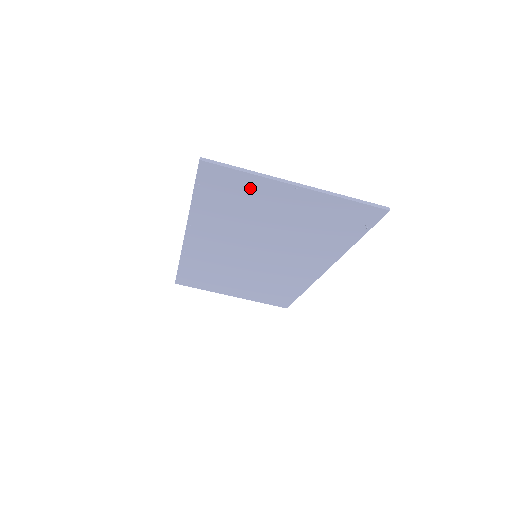
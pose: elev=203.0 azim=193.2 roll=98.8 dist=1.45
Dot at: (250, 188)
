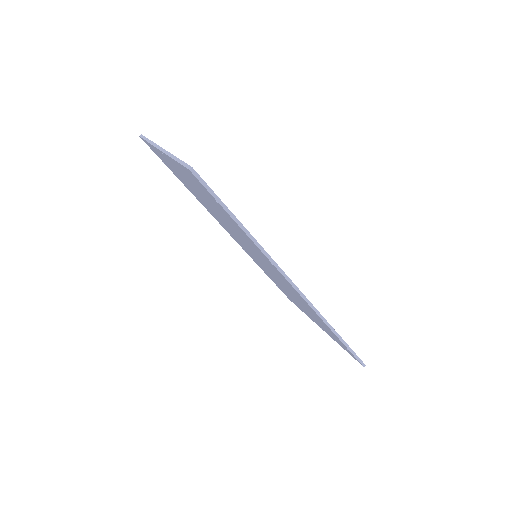
Dot at: (165, 160)
